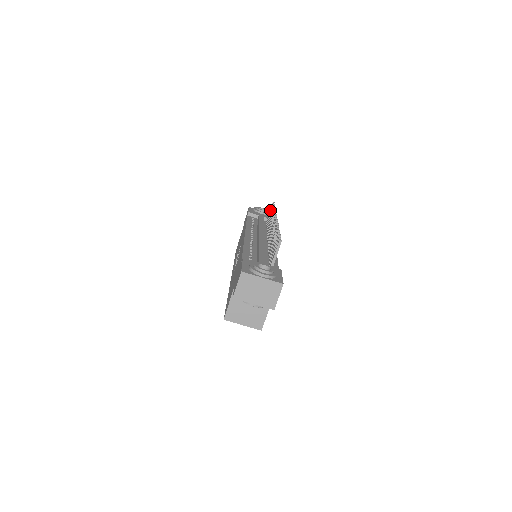
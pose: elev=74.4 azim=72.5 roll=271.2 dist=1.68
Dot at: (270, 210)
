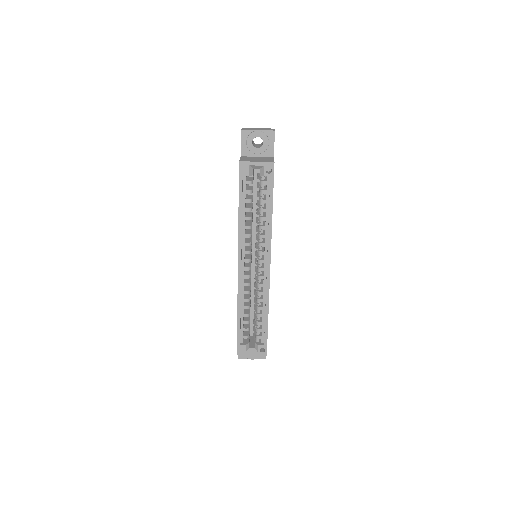
Dot at: occluded
